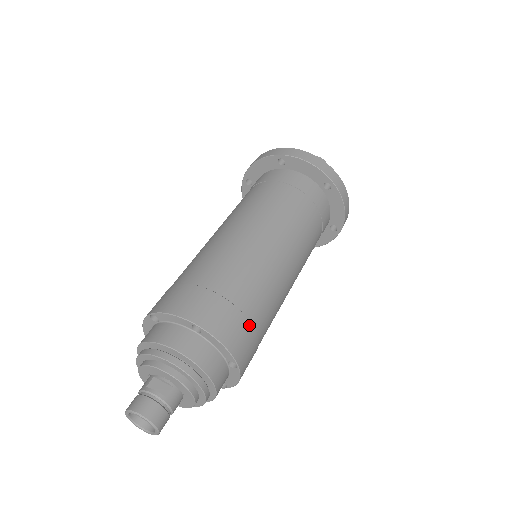
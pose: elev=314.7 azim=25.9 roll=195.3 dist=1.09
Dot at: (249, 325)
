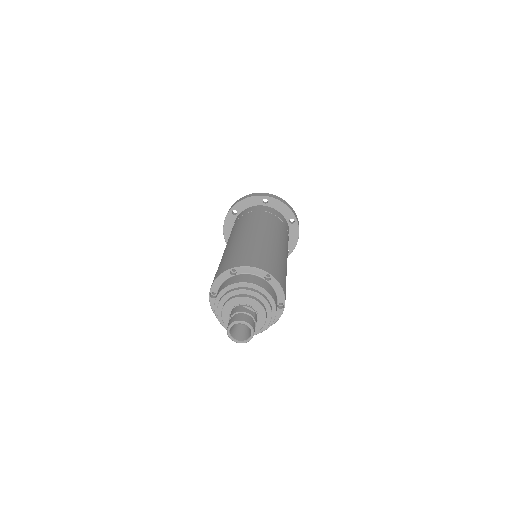
Dot at: occluded
